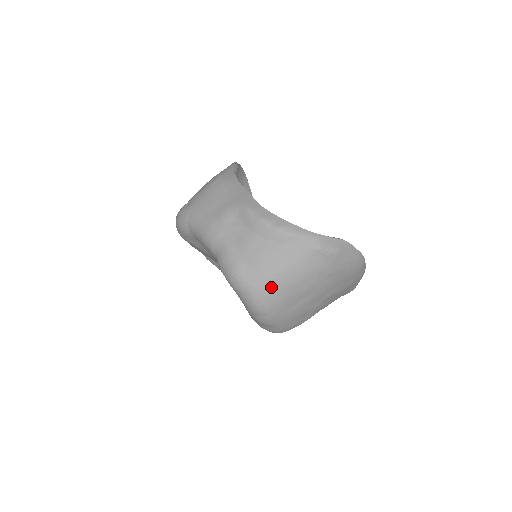
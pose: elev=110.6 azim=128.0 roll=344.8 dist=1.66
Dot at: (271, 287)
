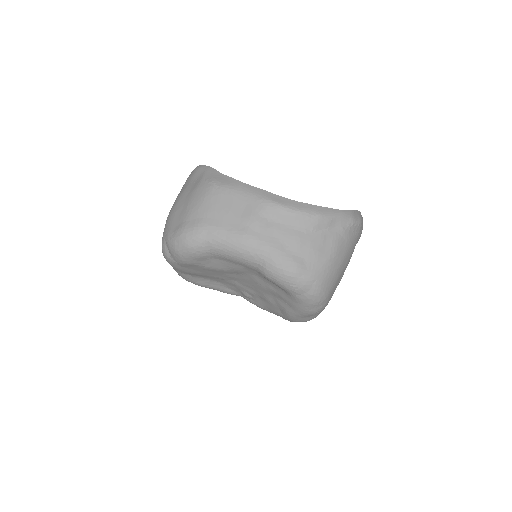
Dot at: (329, 274)
